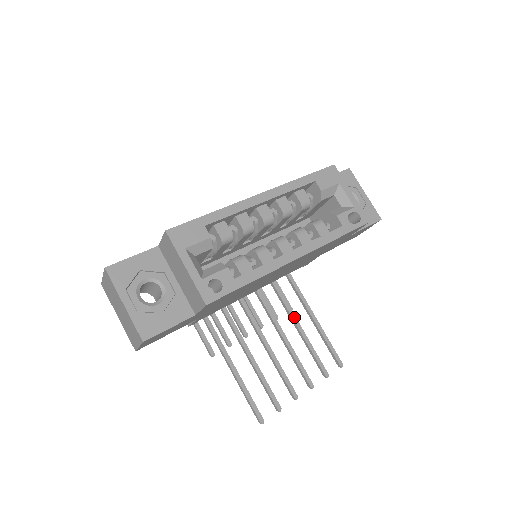
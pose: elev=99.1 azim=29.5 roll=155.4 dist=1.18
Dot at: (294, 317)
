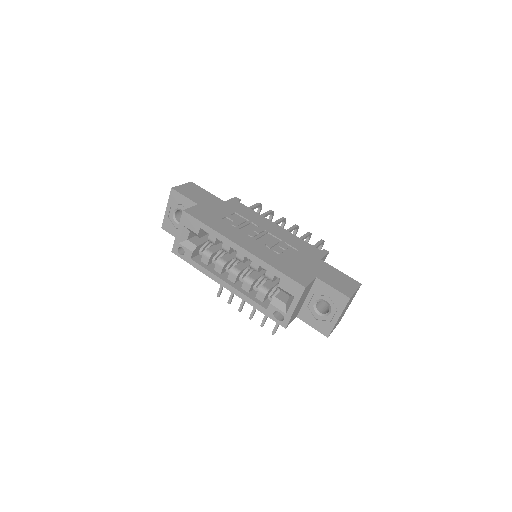
Dot at: occluded
